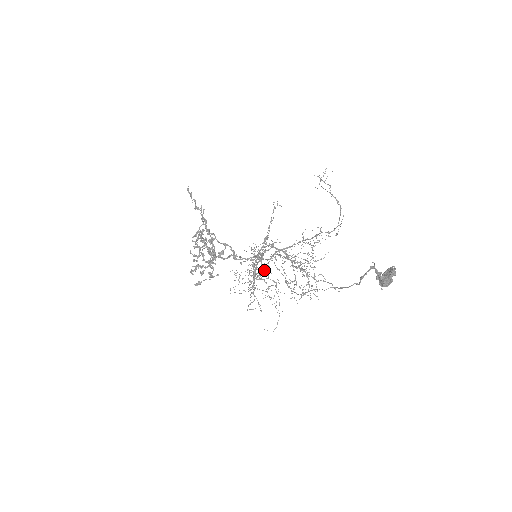
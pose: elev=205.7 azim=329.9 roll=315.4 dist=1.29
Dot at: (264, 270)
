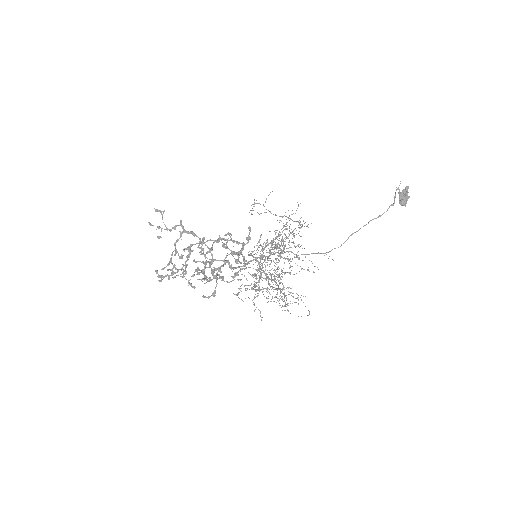
Dot at: occluded
